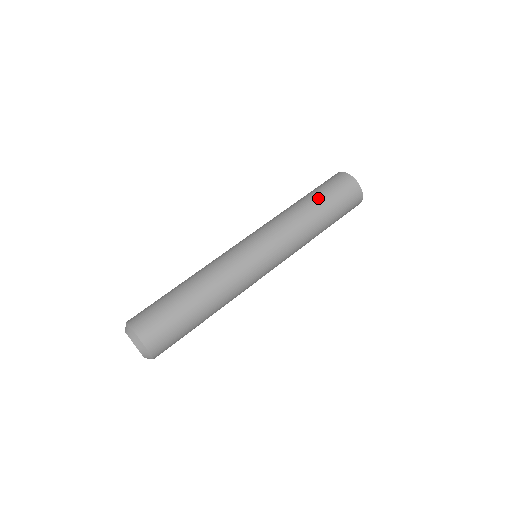
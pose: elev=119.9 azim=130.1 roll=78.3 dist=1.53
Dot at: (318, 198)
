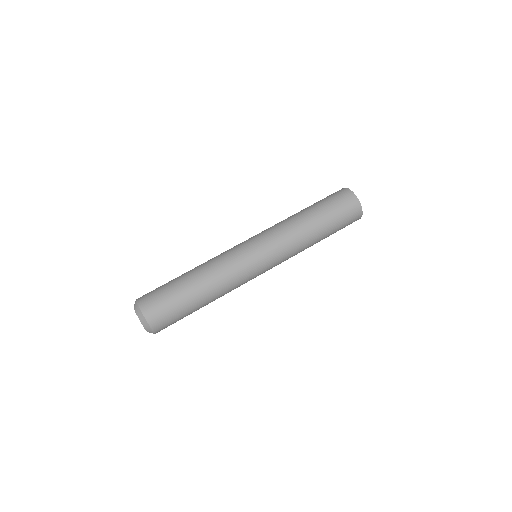
Dot at: (326, 222)
